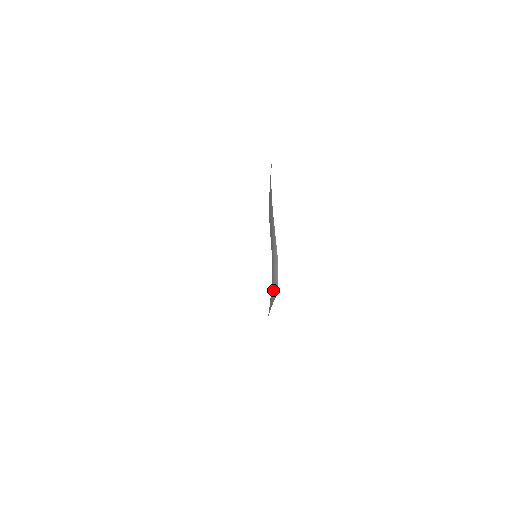
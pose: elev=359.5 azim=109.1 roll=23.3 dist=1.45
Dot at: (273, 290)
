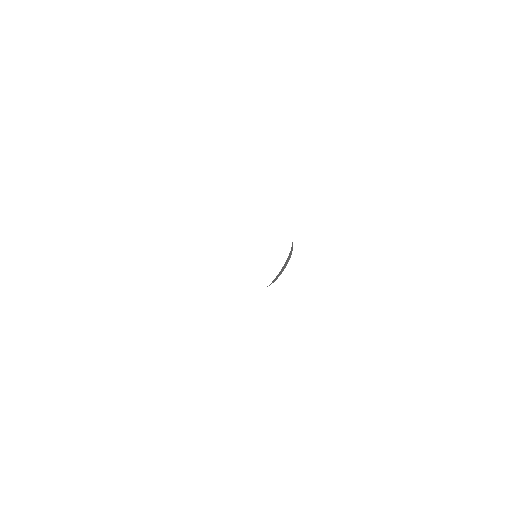
Dot at: occluded
